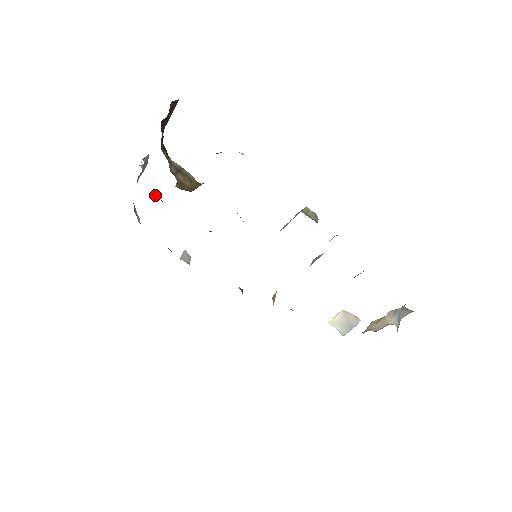
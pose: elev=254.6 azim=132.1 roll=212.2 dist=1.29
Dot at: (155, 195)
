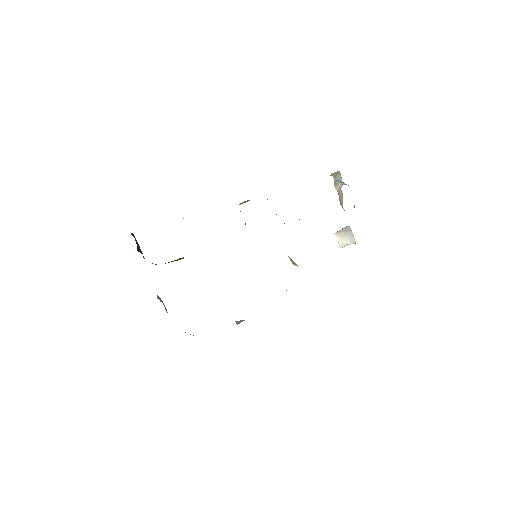
Dot at: occluded
